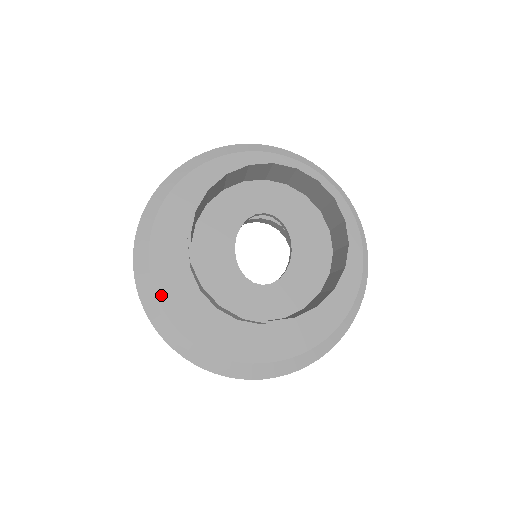
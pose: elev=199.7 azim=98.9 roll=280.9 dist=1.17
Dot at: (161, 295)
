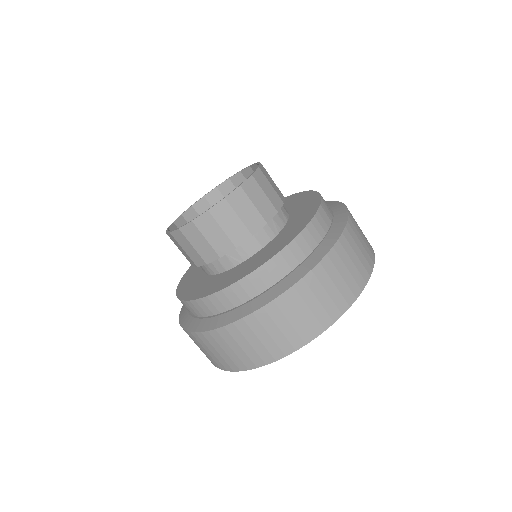
Dot at: (178, 290)
